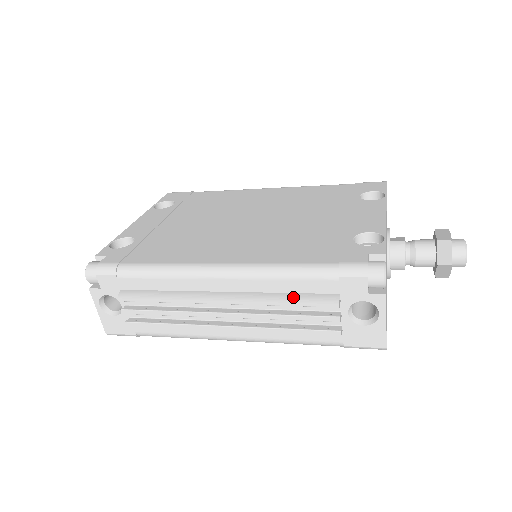
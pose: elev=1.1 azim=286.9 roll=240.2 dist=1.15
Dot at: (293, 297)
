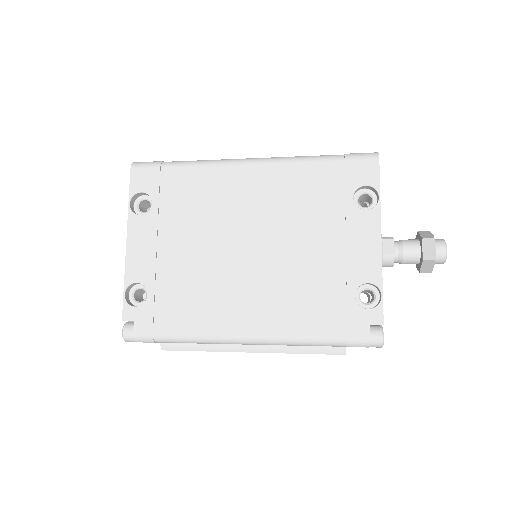
Dot at: (310, 350)
